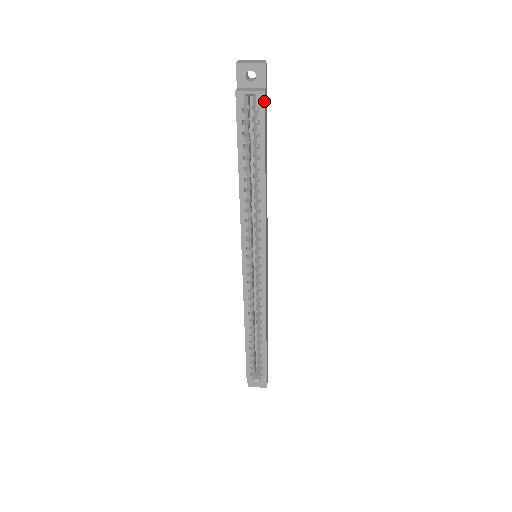
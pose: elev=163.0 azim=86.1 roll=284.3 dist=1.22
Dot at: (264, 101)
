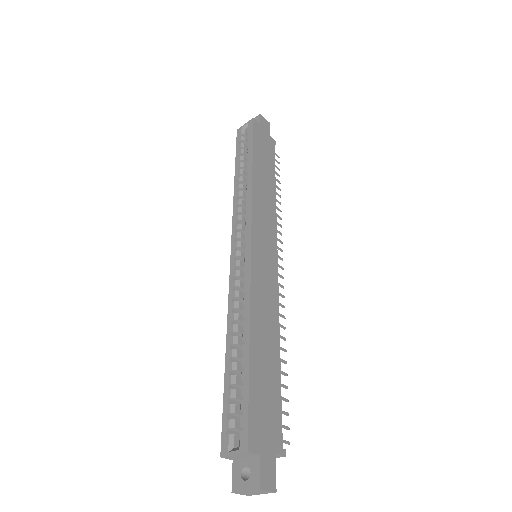
Dot at: (253, 123)
